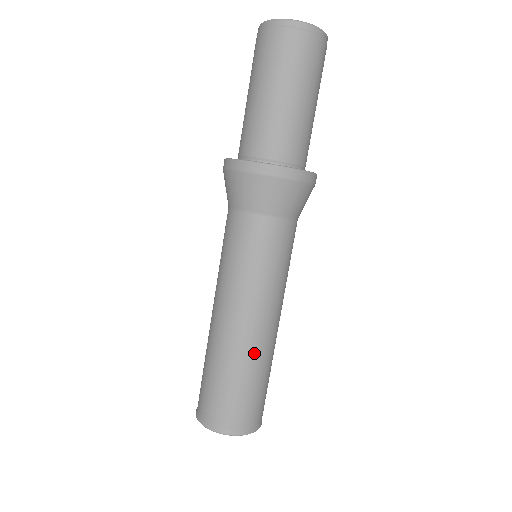
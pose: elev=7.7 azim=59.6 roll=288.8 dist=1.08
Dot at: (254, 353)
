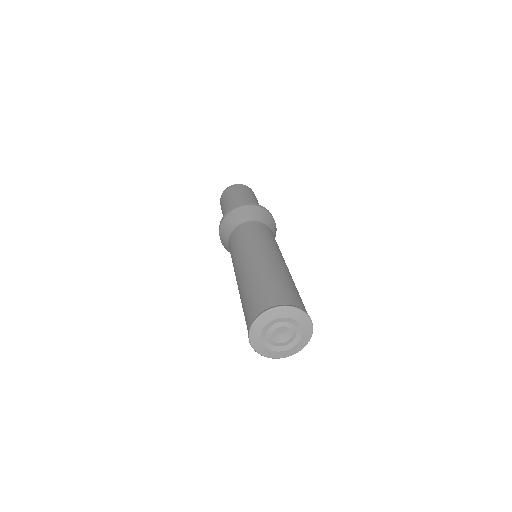
Dot at: (288, 273)
